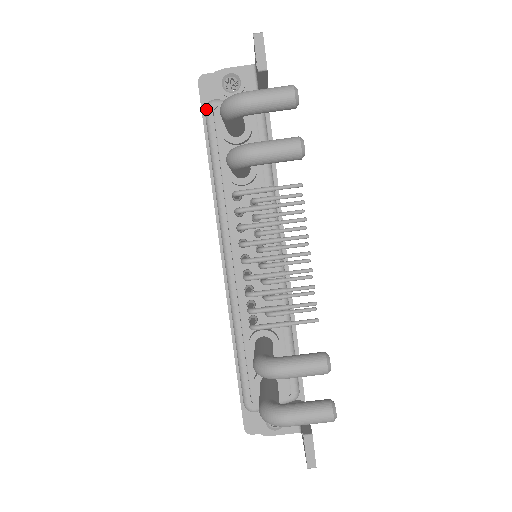
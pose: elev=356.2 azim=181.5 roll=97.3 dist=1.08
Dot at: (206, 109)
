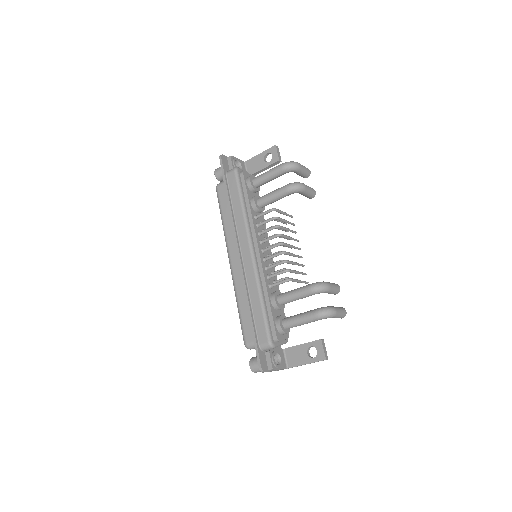
Dot at: (236, 170)
